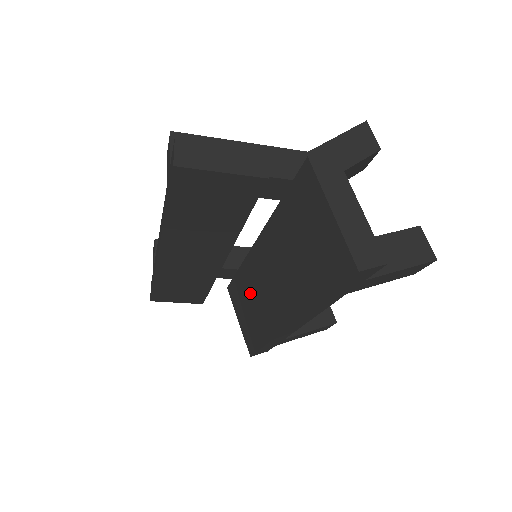
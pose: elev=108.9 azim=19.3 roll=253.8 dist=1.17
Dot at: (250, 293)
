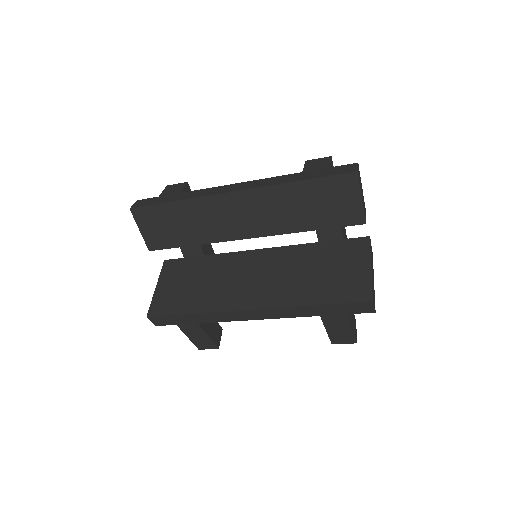
Dot at: (208, 275)
